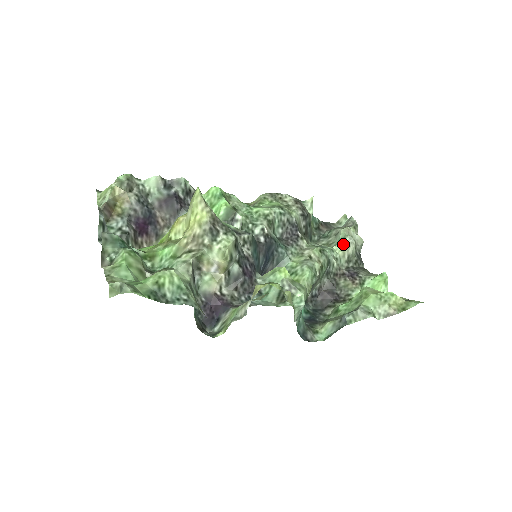
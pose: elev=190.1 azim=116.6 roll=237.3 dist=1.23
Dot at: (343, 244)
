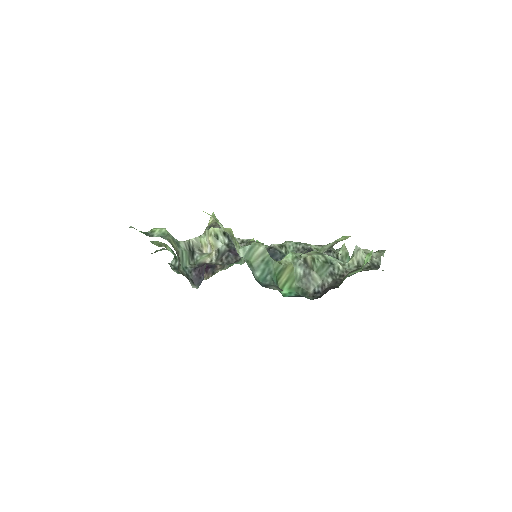
Dot at: (353, 255)
